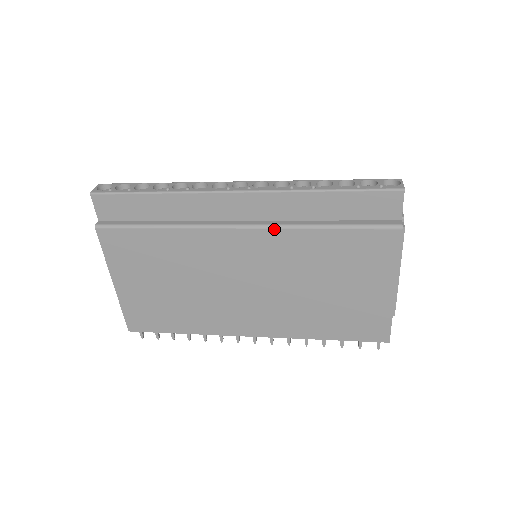
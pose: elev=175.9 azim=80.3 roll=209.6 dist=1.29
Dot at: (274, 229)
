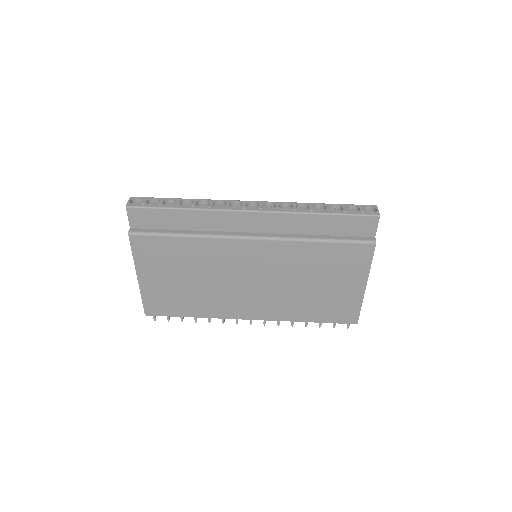
Dot at: (279, 241)
